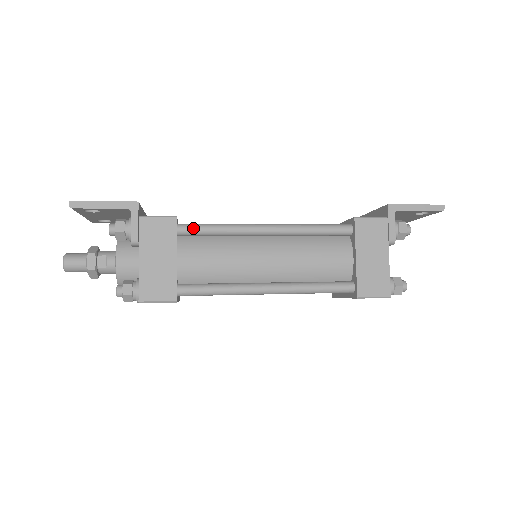
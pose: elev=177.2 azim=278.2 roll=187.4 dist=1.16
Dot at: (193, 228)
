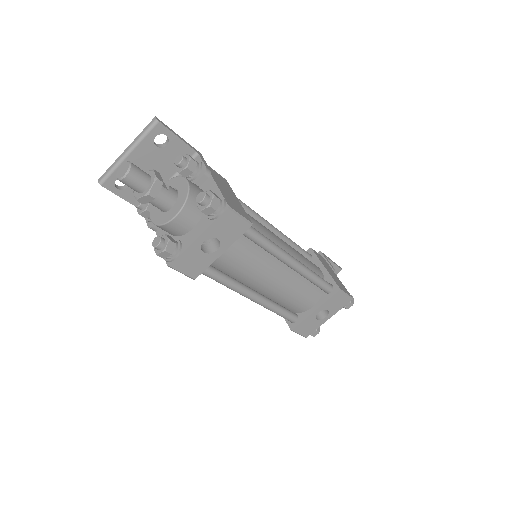
Dot at: occluded
